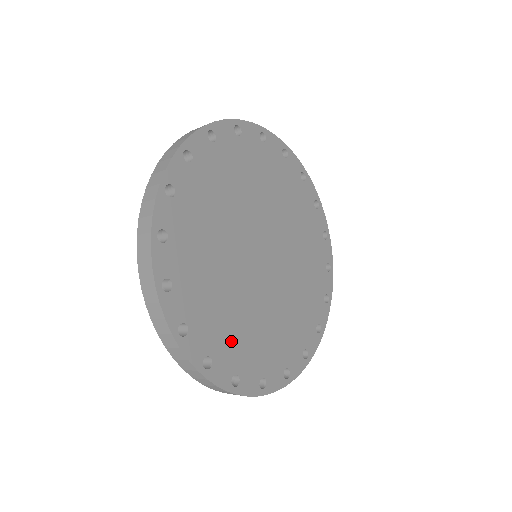
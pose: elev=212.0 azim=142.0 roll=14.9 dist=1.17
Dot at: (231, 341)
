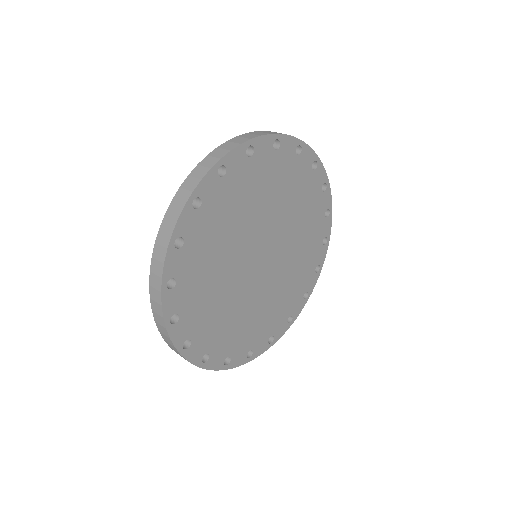
Dot at: (209, 231)
